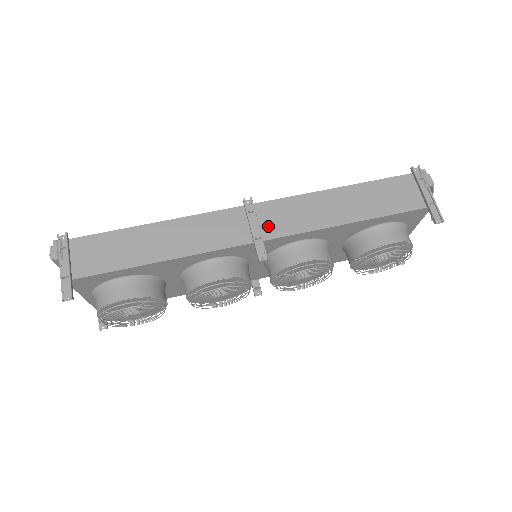
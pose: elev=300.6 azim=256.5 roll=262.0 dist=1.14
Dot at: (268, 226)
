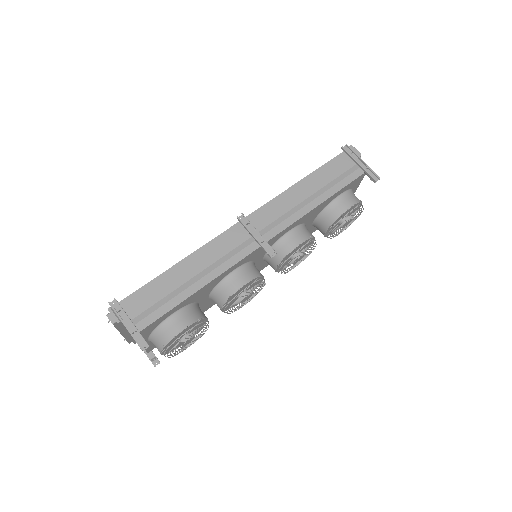
Dot at: (264, 230)
